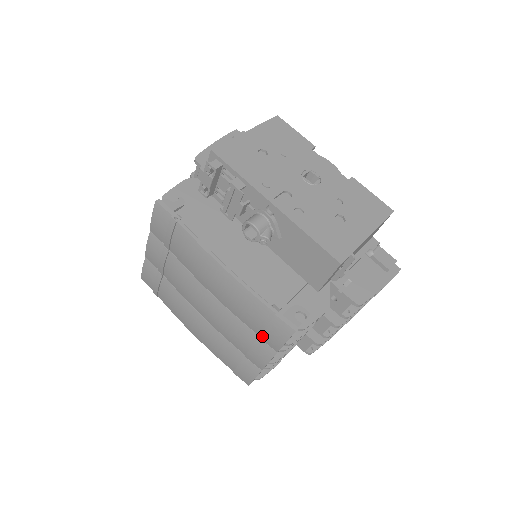
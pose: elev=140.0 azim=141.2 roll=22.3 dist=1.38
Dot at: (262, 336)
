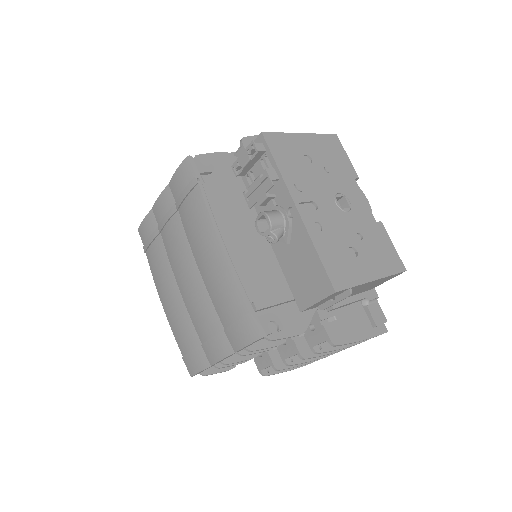
Dot at: (227, 330)
